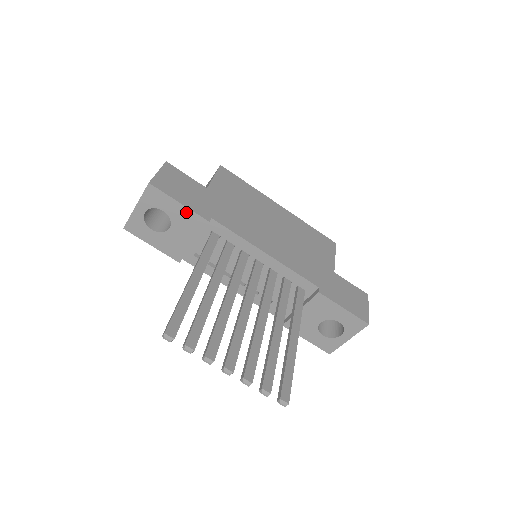
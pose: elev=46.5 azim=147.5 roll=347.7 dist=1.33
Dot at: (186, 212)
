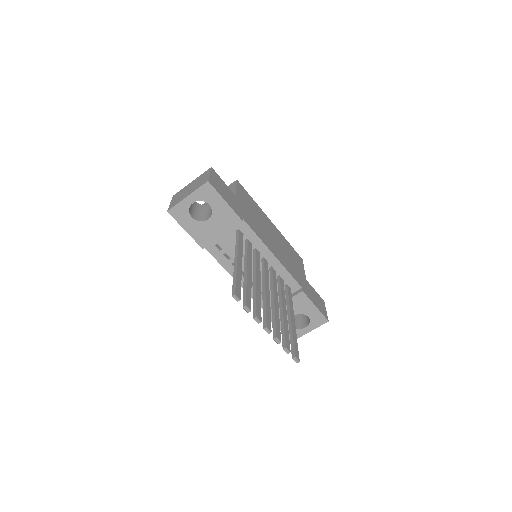
Dot at: (228, 210)
